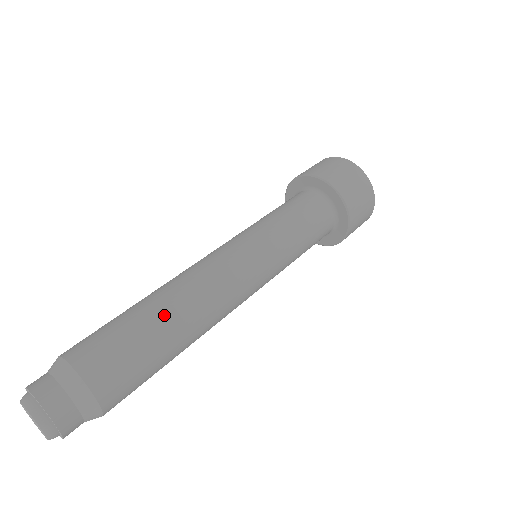
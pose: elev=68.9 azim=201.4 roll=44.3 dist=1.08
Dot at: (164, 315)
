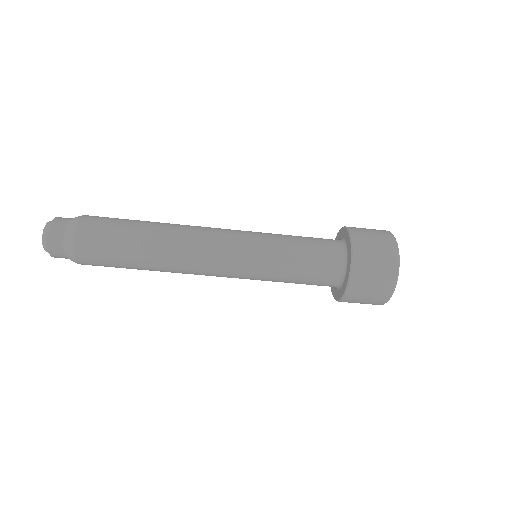
Dot at: (145, 264)
